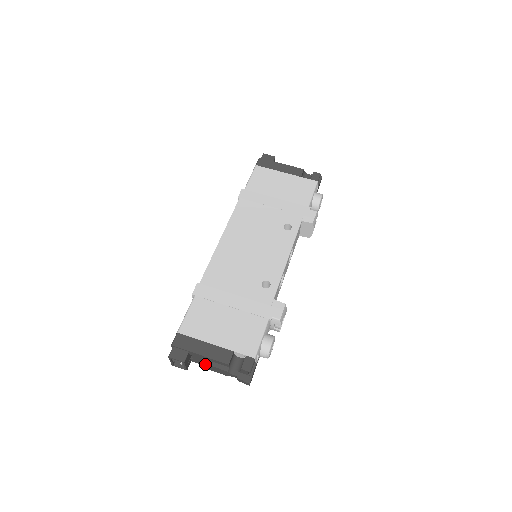
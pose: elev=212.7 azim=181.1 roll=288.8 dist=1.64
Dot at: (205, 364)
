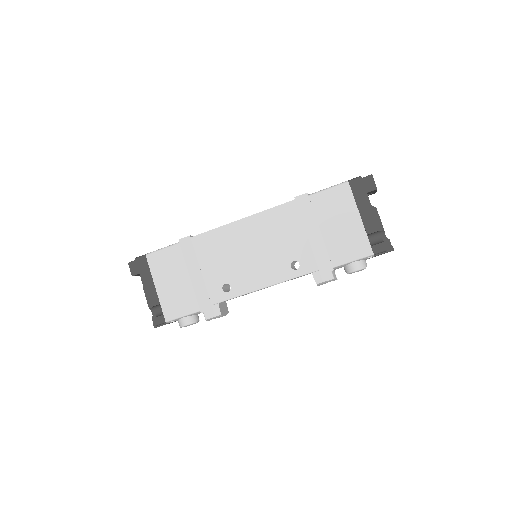
Dot at: occluded
